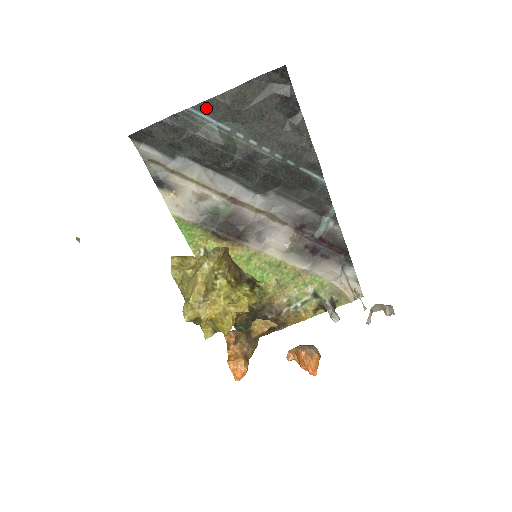
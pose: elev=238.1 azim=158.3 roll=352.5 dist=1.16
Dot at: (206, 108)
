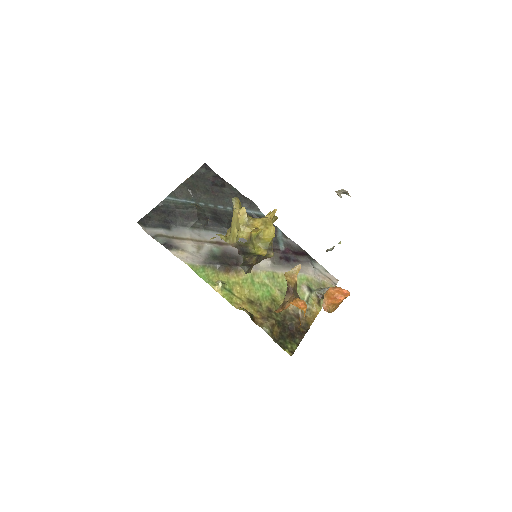
Dot at: (175, 195)
